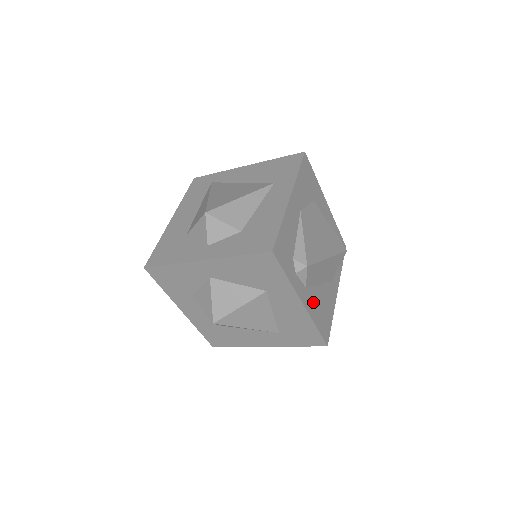
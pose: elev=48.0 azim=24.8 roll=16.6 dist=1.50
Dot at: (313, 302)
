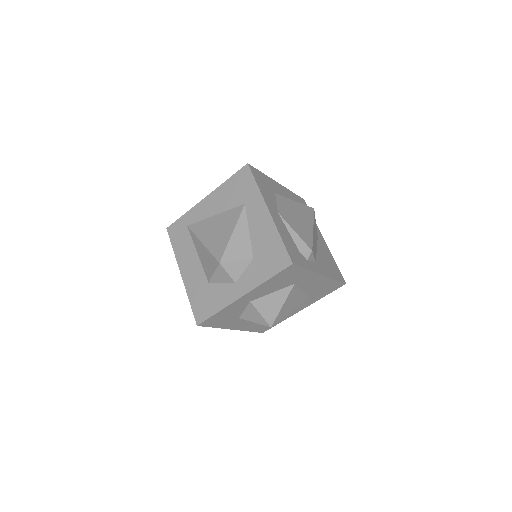
Dot at: (323, 266)
